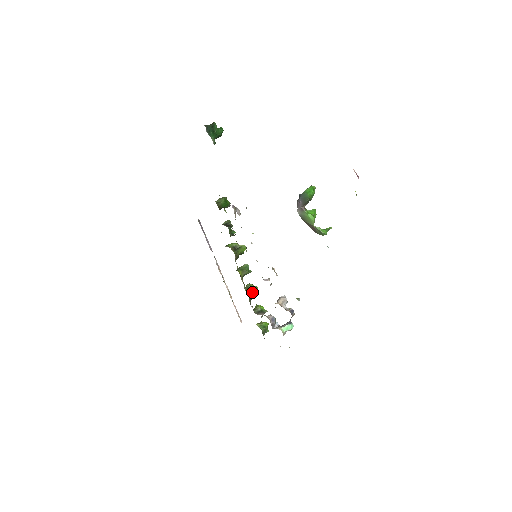
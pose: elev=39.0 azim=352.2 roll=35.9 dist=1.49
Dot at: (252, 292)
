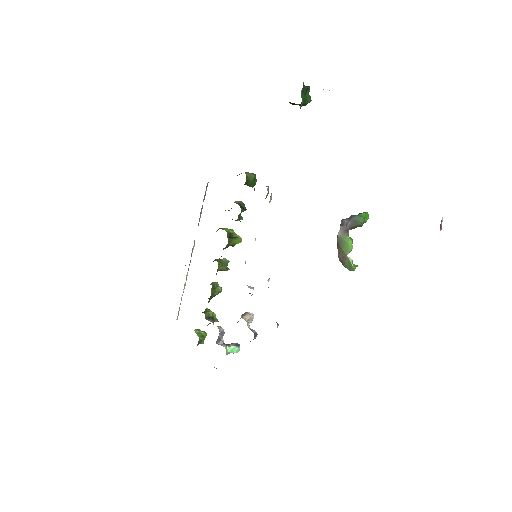
Dot at: (215, 292)
